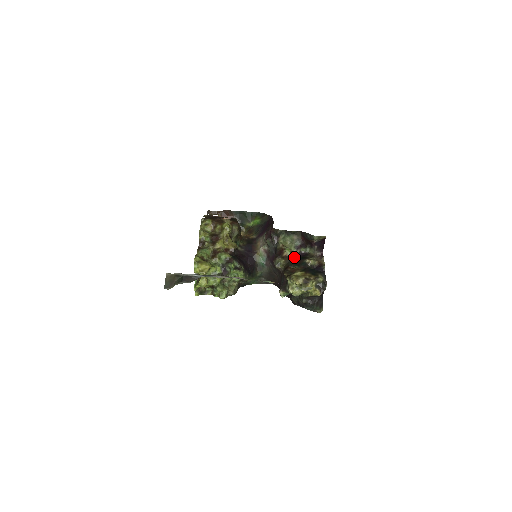
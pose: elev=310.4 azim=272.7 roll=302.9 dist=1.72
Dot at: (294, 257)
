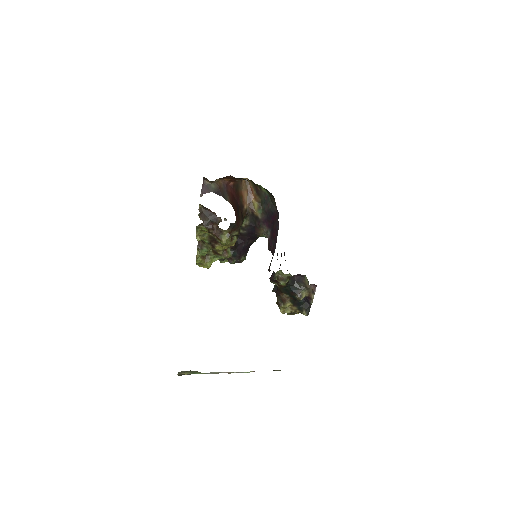
Dot at: (288, 287)
